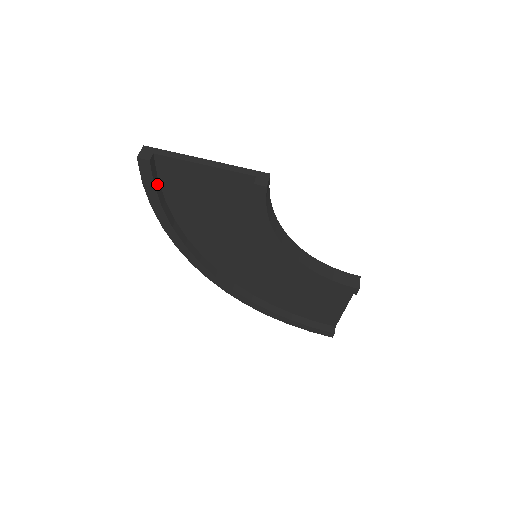
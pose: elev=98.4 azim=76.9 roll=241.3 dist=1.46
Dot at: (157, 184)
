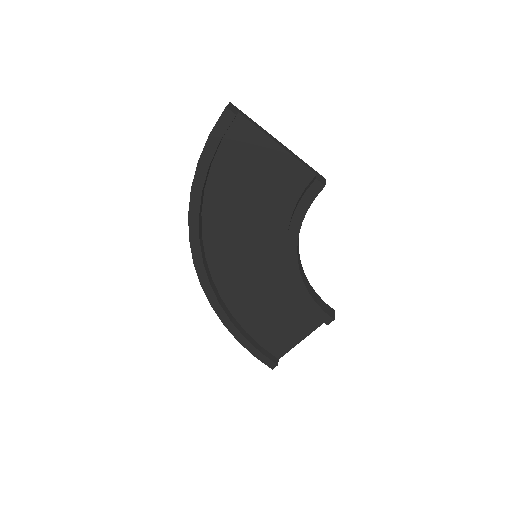
Dot at: (220, 143)
